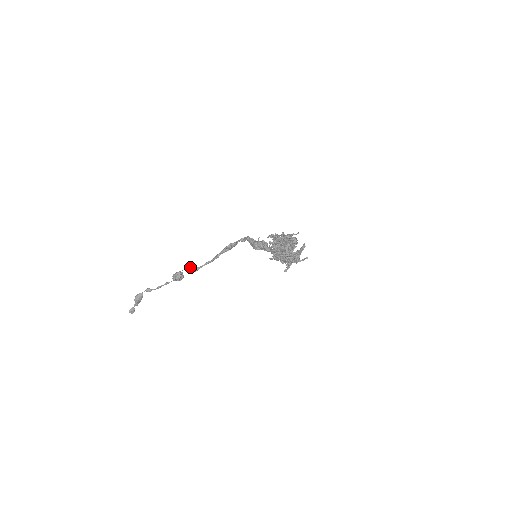
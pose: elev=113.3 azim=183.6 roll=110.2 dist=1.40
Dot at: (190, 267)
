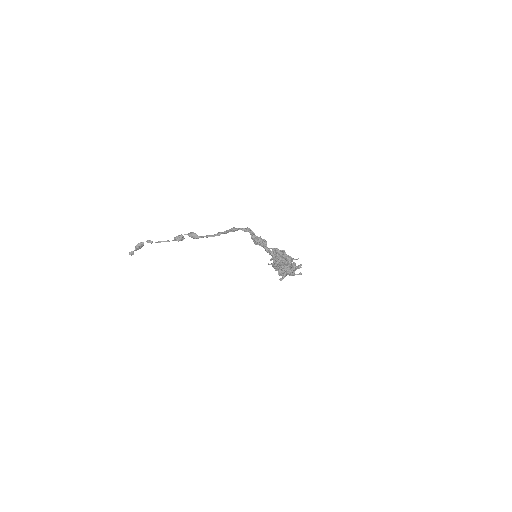
Dot at: (191, 235)
